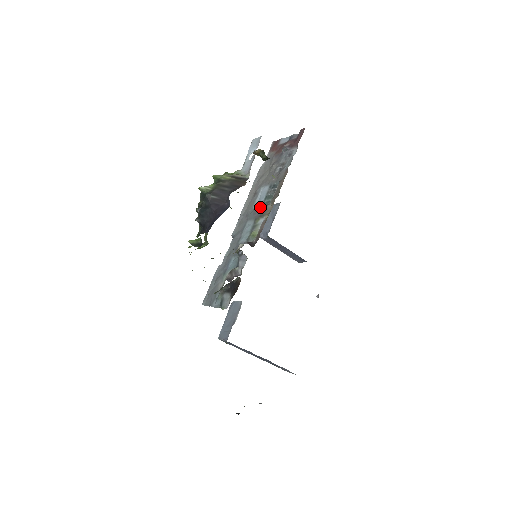
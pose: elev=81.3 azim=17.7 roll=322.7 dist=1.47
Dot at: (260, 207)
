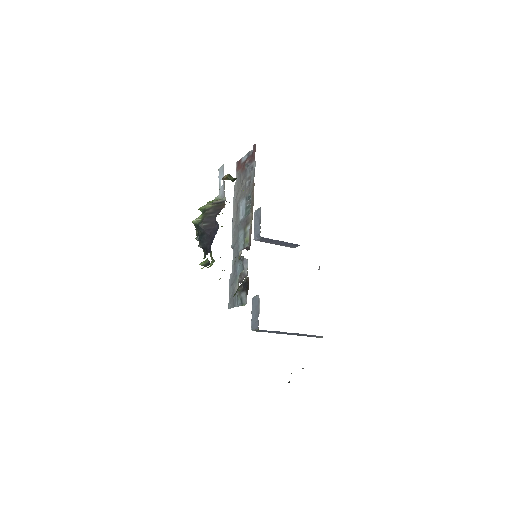
Dot at: (244, 218)
